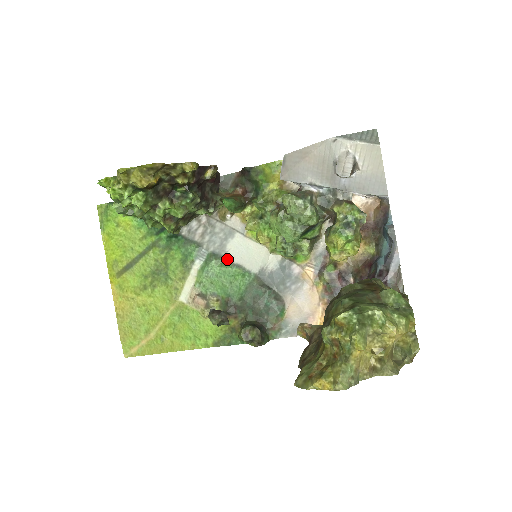
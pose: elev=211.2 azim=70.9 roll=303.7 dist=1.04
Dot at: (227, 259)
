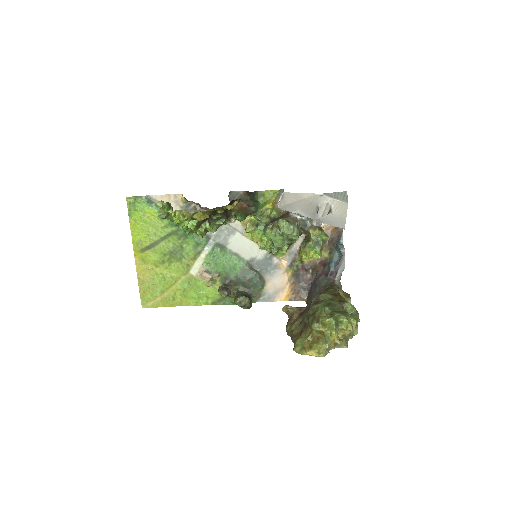
Dot at: (228, 249)
